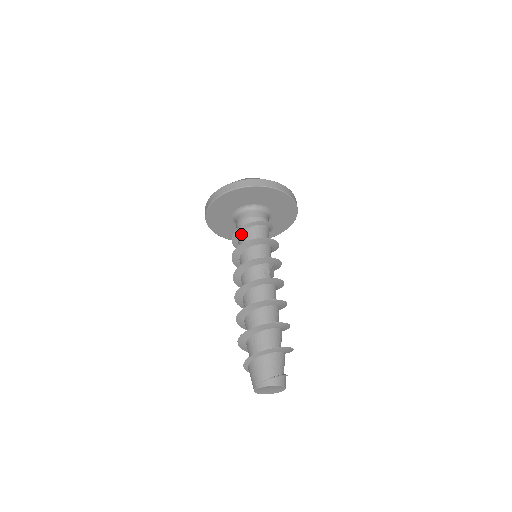
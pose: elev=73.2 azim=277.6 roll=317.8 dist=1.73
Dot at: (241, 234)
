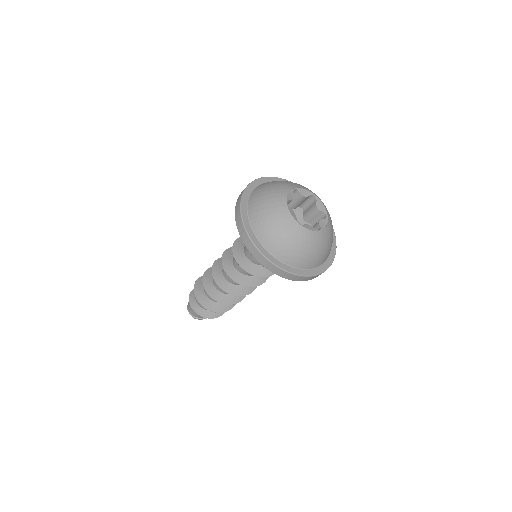
Dot at: occluded
